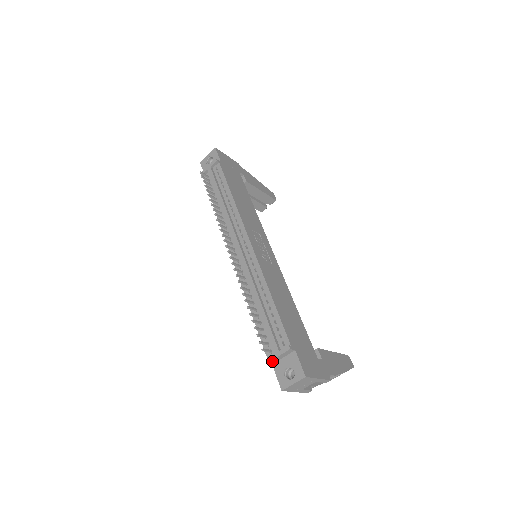
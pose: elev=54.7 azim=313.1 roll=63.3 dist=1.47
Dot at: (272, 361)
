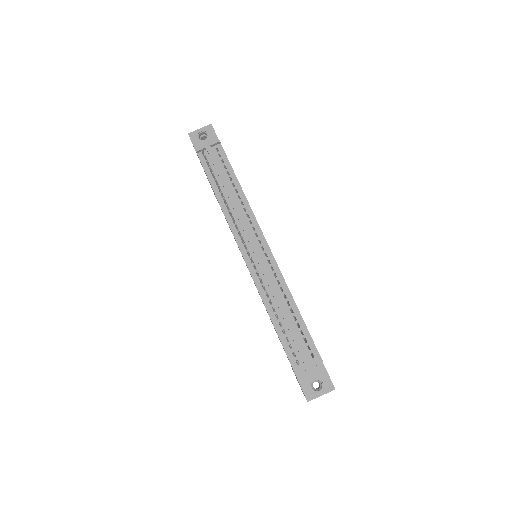
Dot at: (300, 372)
